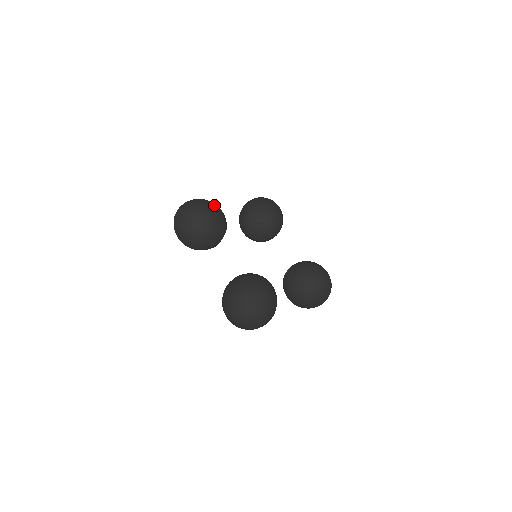
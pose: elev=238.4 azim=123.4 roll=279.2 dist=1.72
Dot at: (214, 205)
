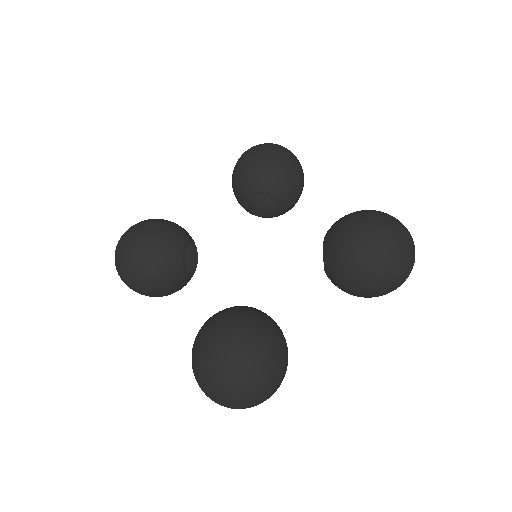
Dot at: (145, 226)
